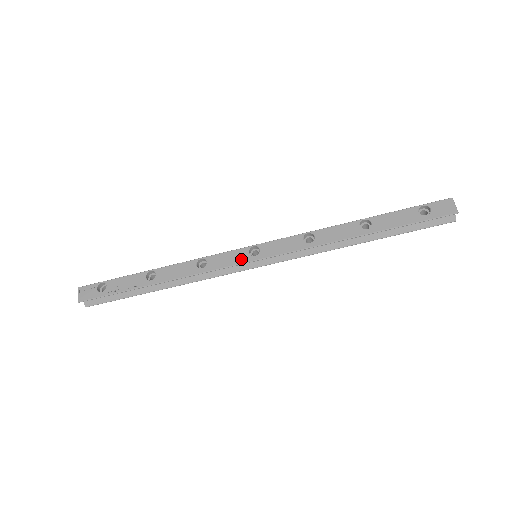
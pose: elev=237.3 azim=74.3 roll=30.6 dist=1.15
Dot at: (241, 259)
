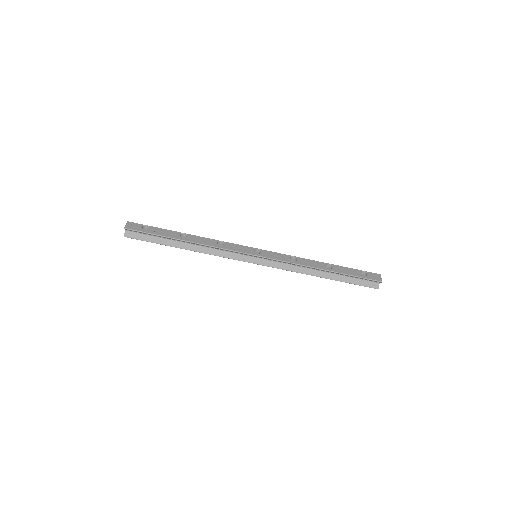
Dot at: (248, 251)
